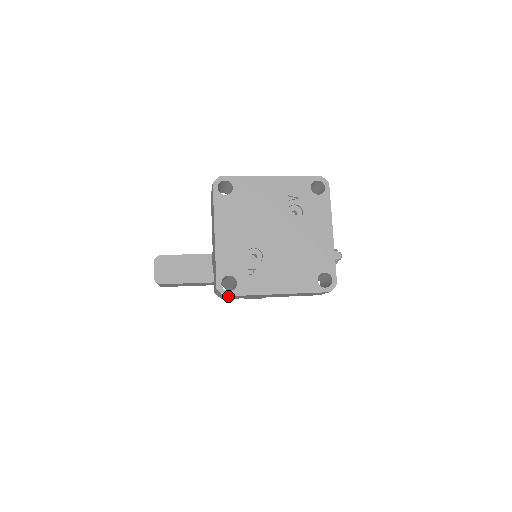
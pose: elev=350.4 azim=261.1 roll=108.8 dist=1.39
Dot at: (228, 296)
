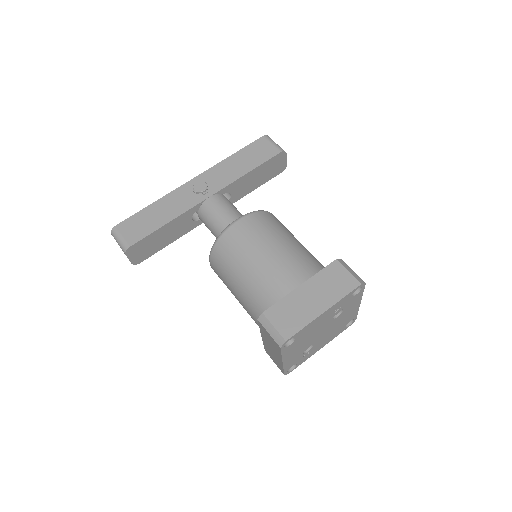
Dot at: (290, 369)
